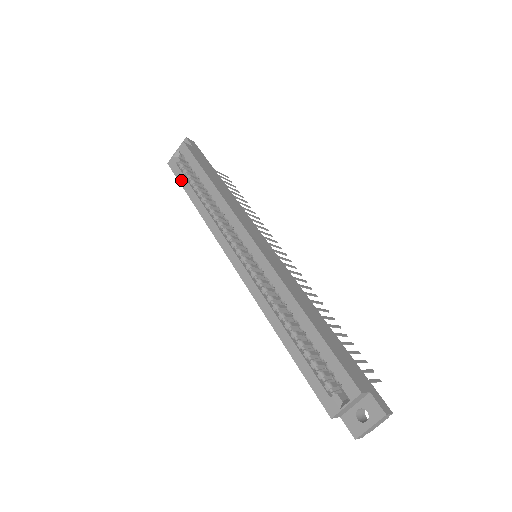
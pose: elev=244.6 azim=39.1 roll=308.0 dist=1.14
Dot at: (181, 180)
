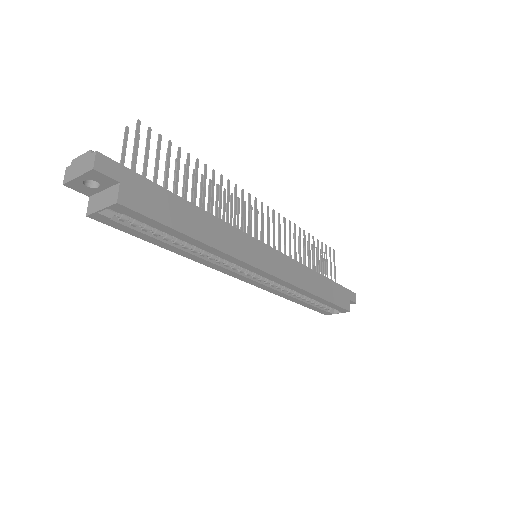
Dot at: (134, 234)
